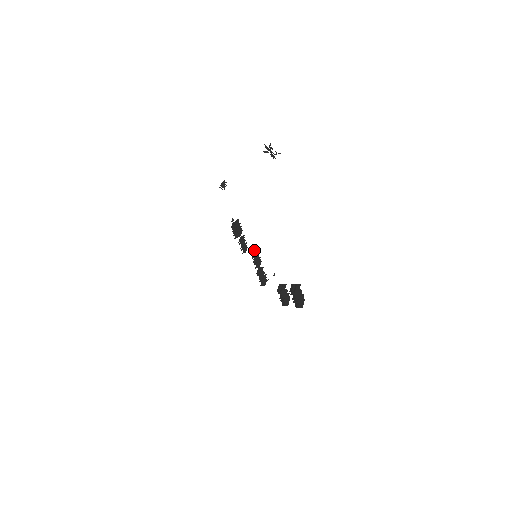
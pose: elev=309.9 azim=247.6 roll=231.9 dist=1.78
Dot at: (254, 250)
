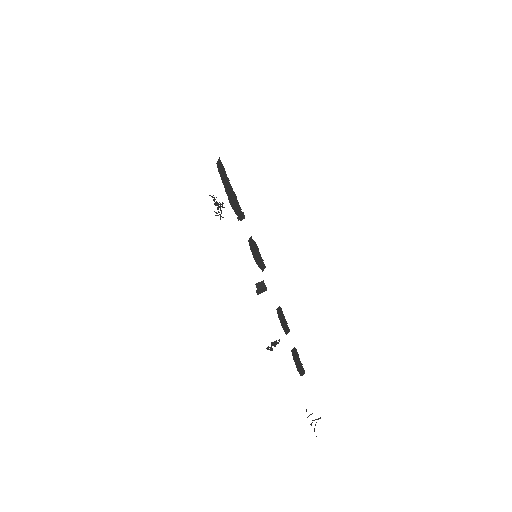
Dot at: (254, 247)
